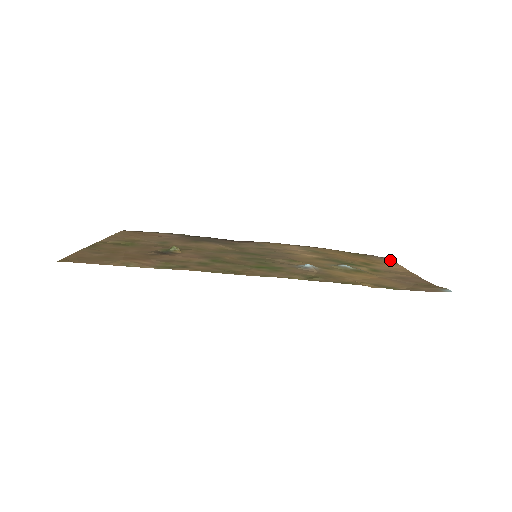
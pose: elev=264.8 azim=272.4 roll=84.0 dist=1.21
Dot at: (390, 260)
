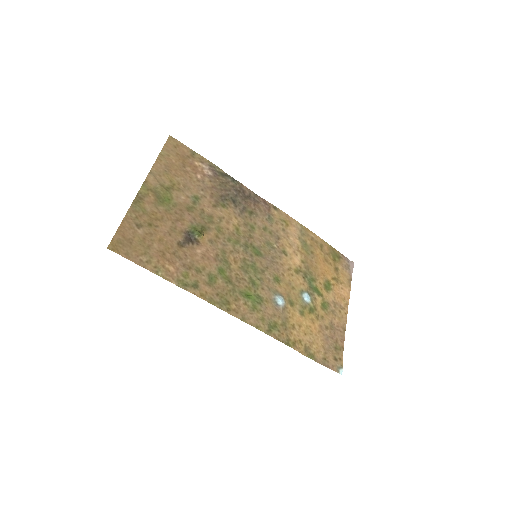
Dot at: (351, 272)
